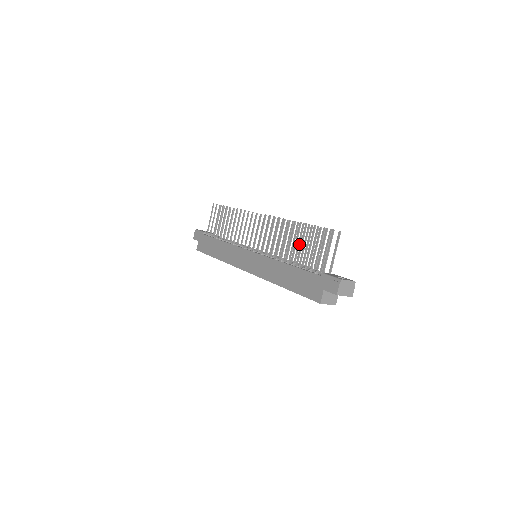
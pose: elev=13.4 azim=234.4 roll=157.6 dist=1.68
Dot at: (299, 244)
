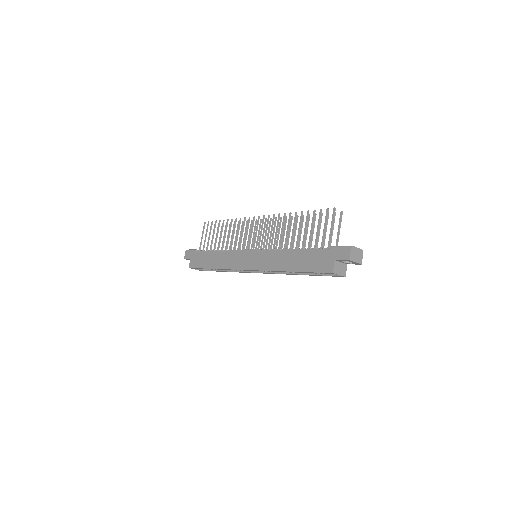
Dot at: occluded
